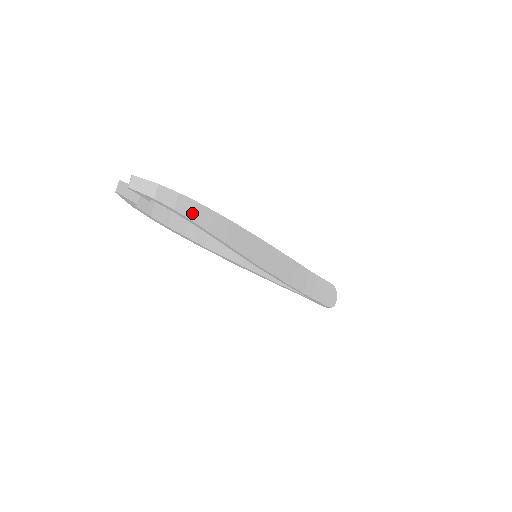
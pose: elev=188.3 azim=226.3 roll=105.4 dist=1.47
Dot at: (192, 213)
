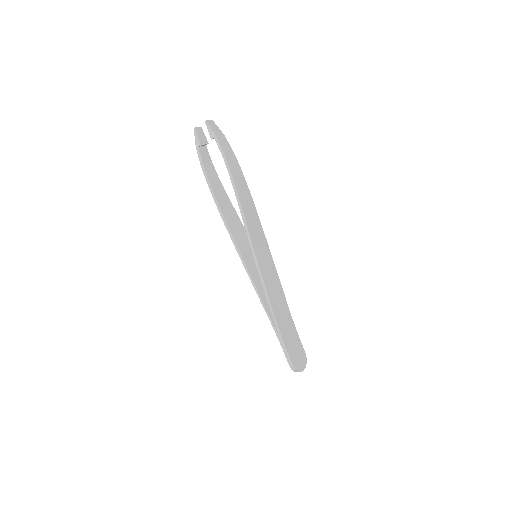
Dot at: (233, 167)
